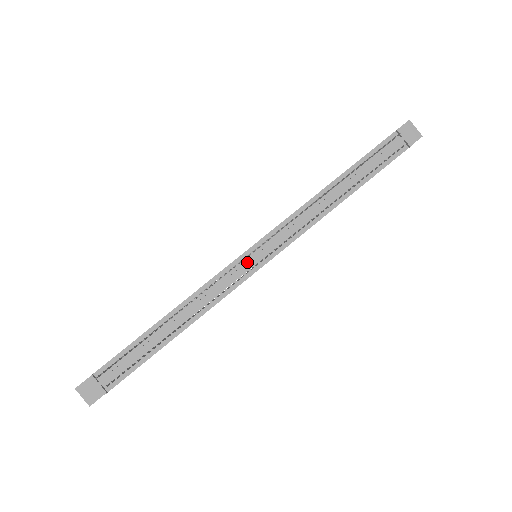
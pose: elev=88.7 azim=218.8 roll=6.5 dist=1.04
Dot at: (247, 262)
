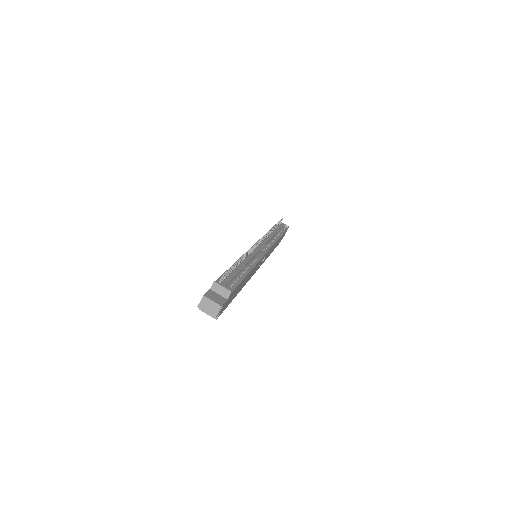
Dot at: (259, 247)
